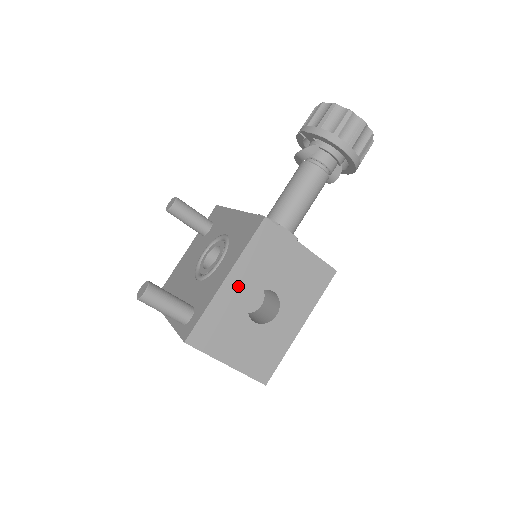
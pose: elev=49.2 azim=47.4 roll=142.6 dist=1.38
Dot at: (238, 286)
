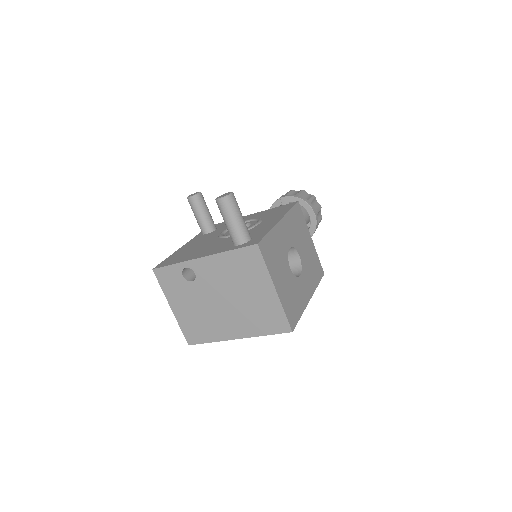
Dot at: (285, 232)
